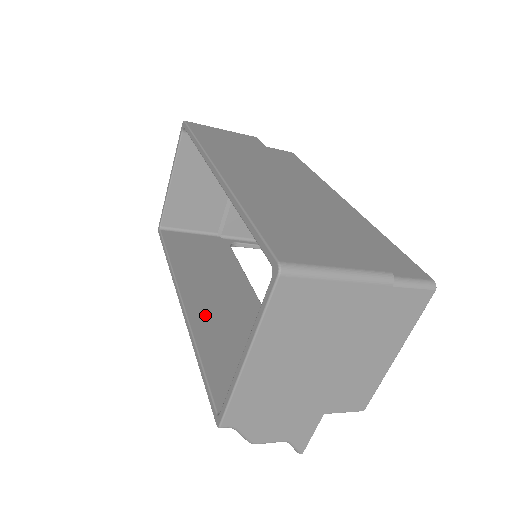
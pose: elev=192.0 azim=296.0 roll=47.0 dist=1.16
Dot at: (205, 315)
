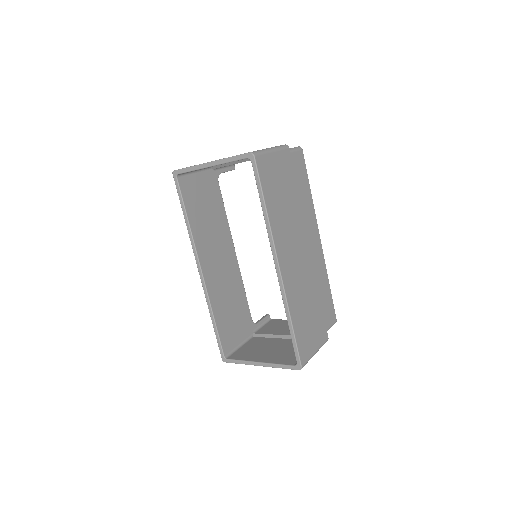
Dot at: (214, 283)
